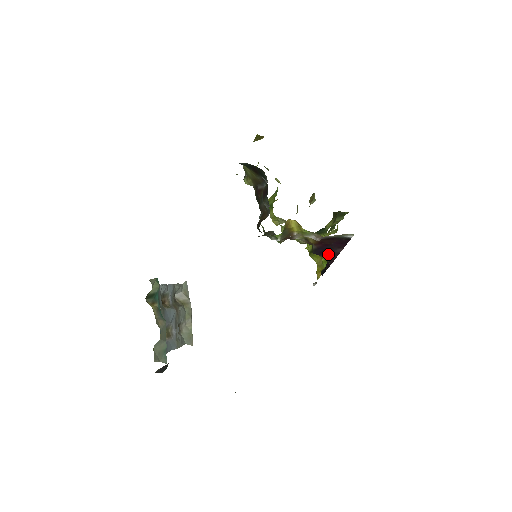
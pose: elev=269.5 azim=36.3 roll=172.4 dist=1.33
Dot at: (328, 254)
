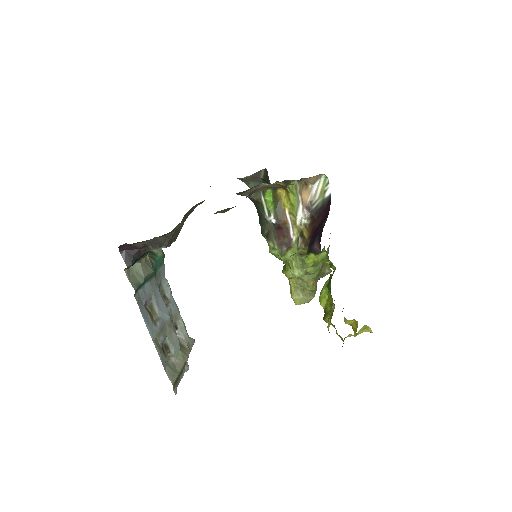
Dot at: (318, 235)
